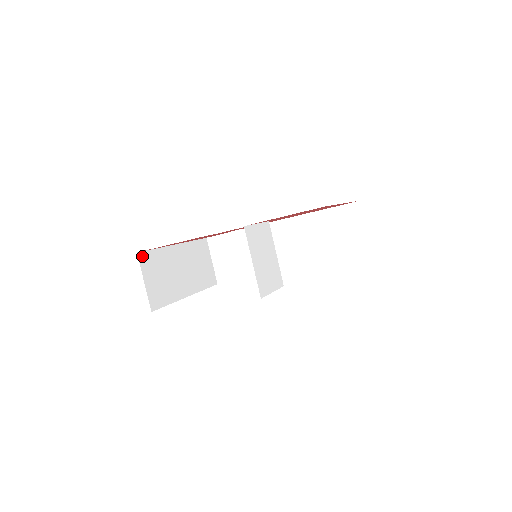
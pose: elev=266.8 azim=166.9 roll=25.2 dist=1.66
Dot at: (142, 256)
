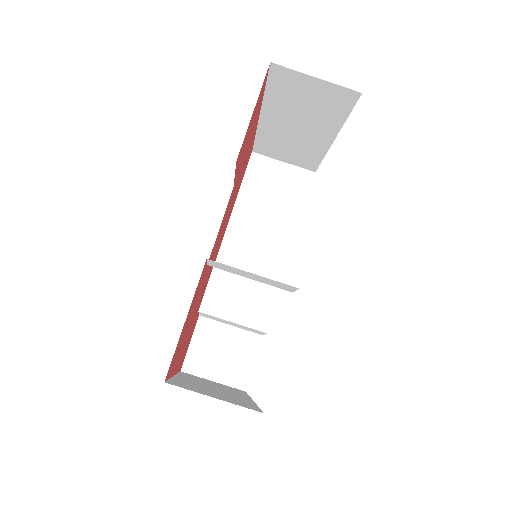
Dot at: (172, 384)
